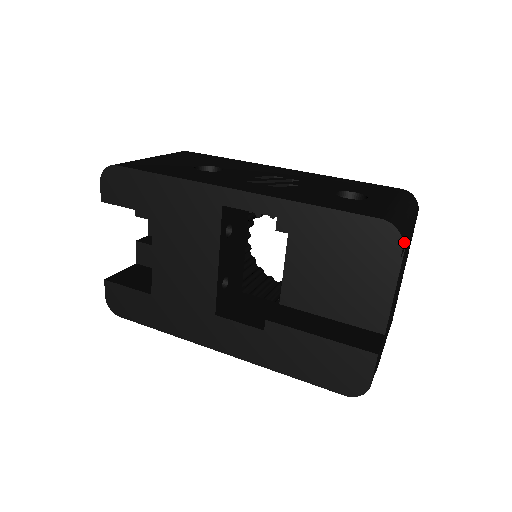
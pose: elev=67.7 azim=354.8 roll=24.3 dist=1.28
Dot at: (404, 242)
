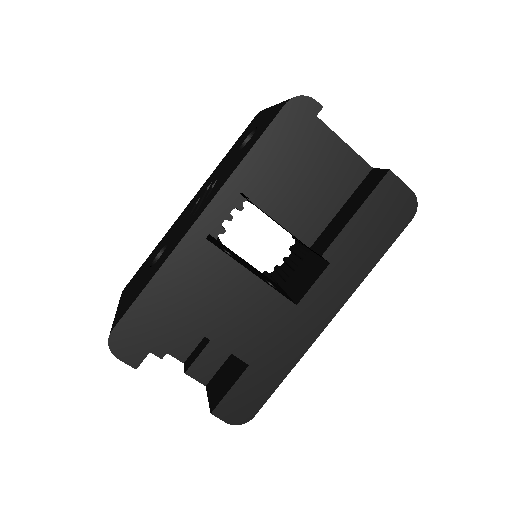
Dot at: occluded
